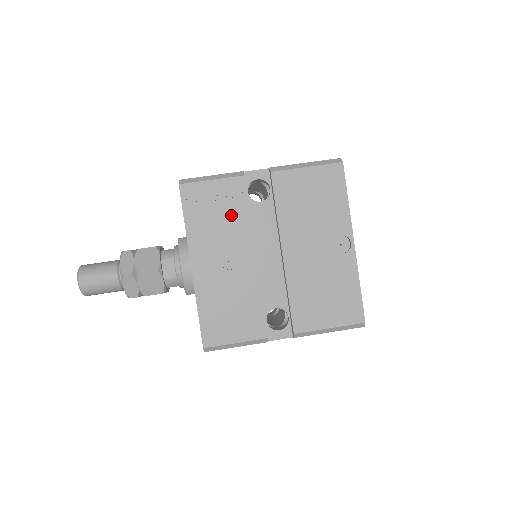
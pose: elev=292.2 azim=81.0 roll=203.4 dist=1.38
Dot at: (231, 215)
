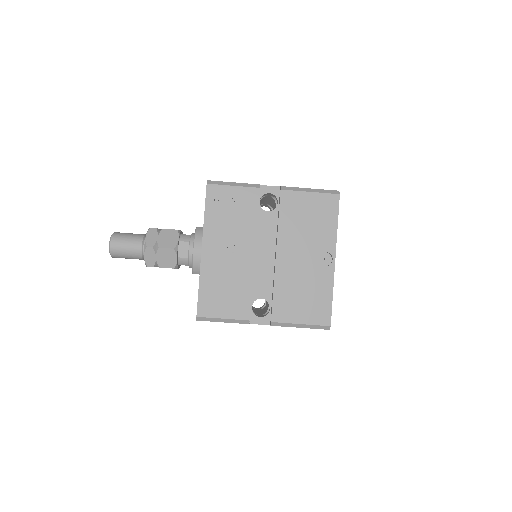
Dot at: (242, 216)
